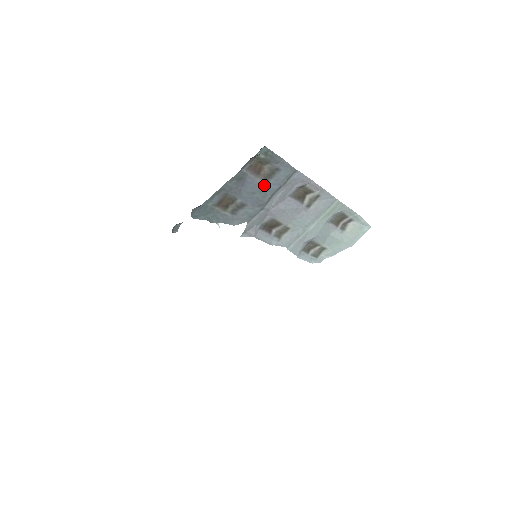
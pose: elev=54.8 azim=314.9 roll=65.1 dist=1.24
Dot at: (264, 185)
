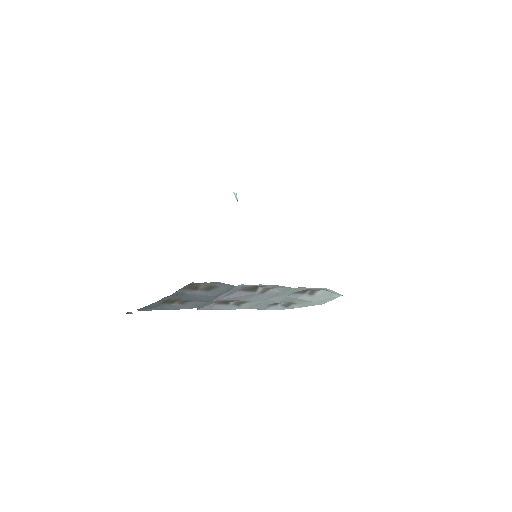
Dot at: (205, 293)
